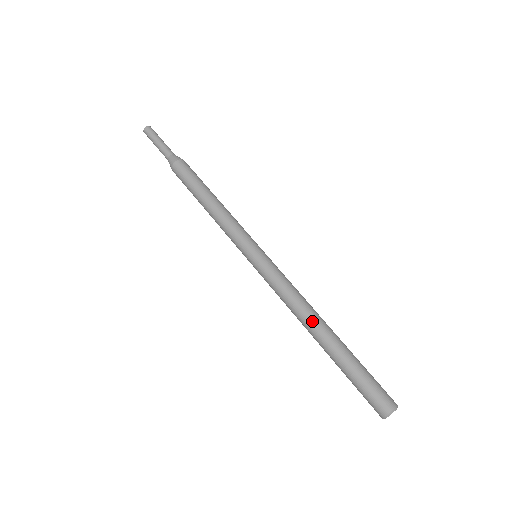
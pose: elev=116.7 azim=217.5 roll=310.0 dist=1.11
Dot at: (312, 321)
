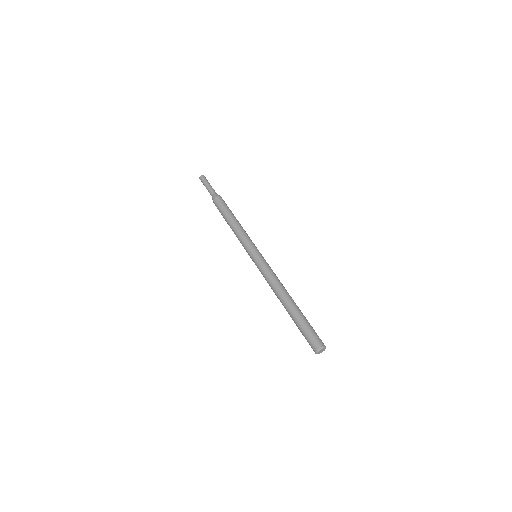
Dot at: (282, 295)
